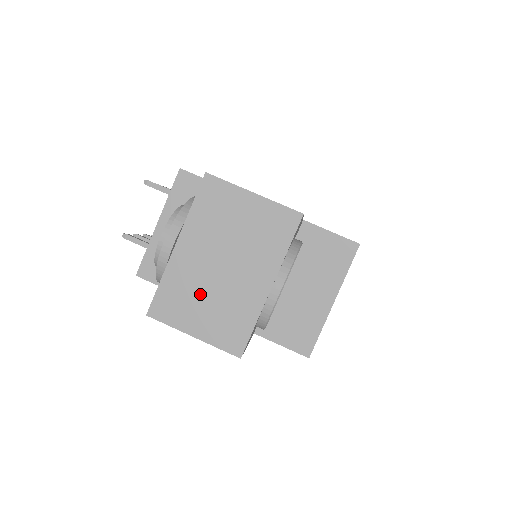
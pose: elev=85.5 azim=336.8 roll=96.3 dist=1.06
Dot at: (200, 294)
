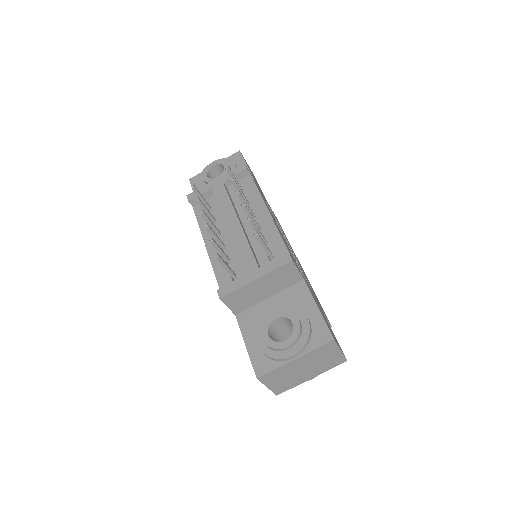
Dot at: (285, 376)
